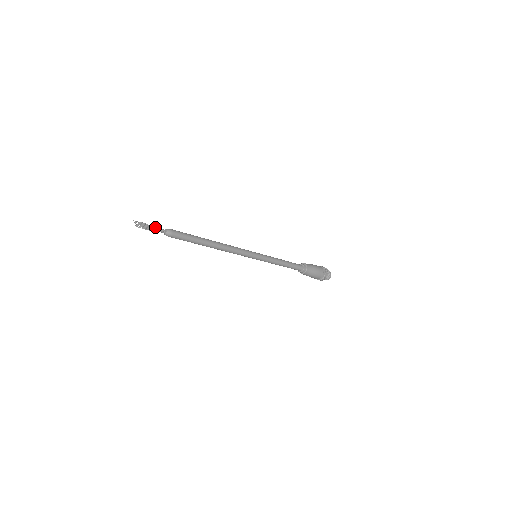
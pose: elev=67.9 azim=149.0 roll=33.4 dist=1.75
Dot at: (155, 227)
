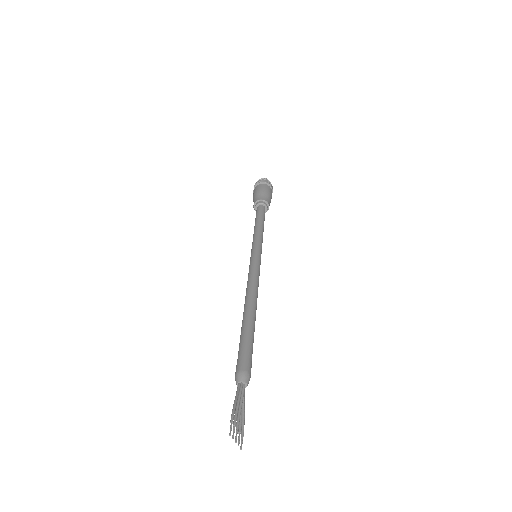
Dot at: (240, 400)
